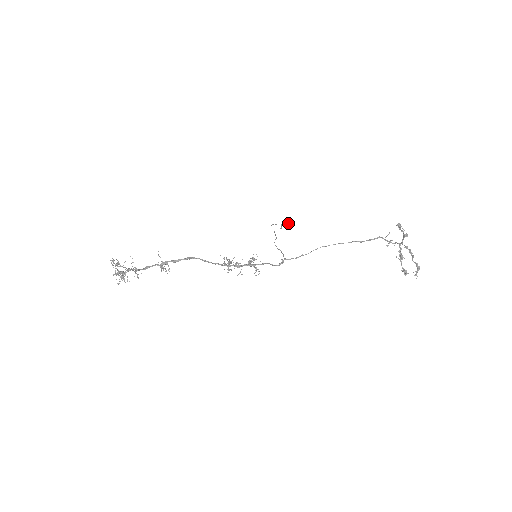
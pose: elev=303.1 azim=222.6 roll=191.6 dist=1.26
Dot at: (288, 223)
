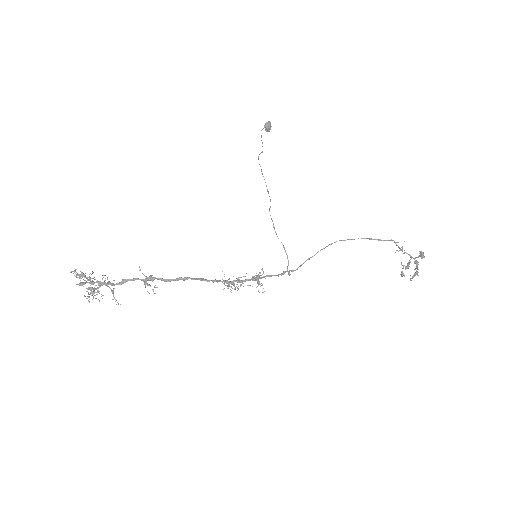
Dot at: (269, 127)
